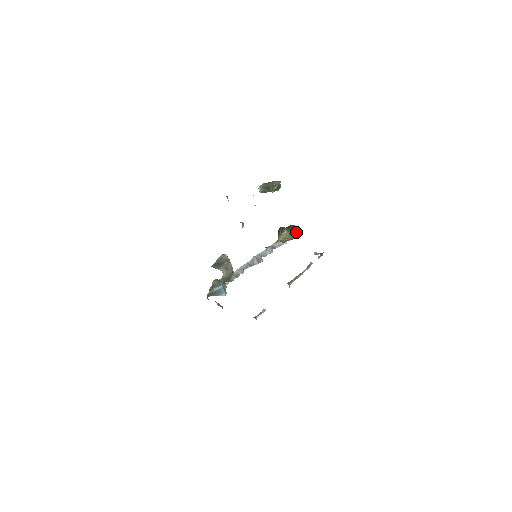
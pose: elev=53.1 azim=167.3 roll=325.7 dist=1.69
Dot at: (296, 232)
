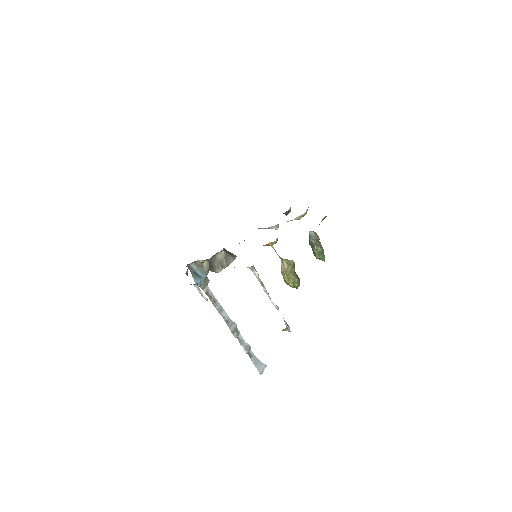
Dot at: (296, 282)
